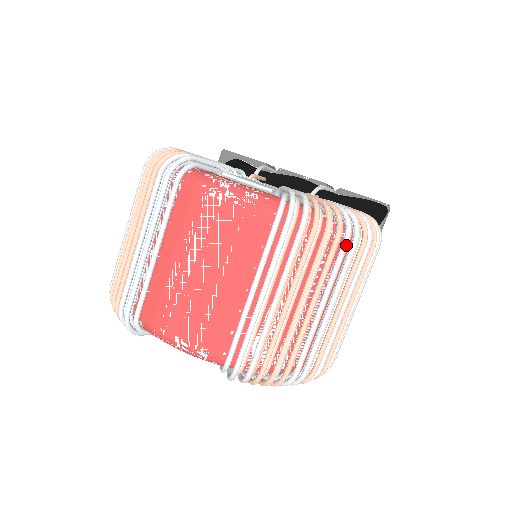
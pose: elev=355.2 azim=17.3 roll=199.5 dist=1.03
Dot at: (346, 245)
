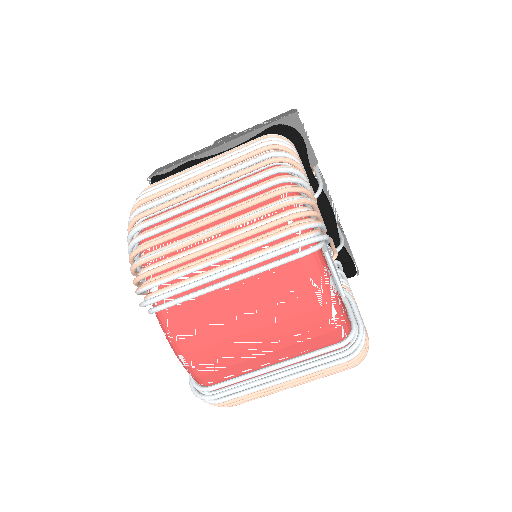
Dot at: occluded
